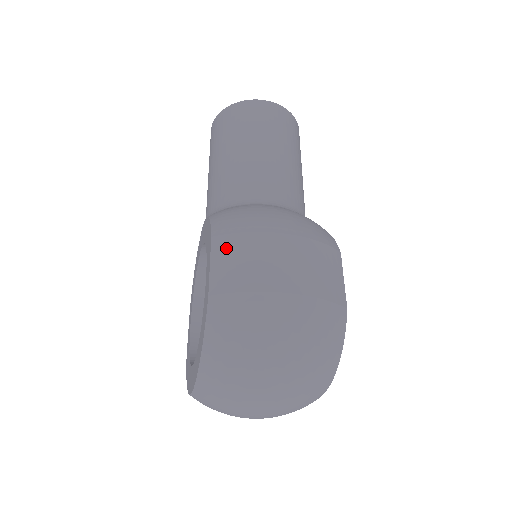
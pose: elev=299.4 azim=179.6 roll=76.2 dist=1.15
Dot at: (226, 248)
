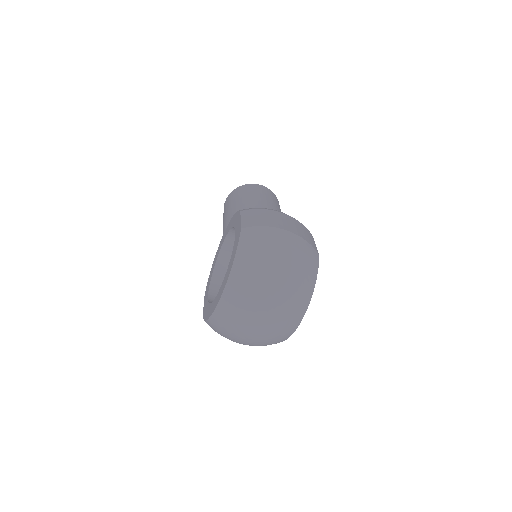
Dot at: (250, 213)
